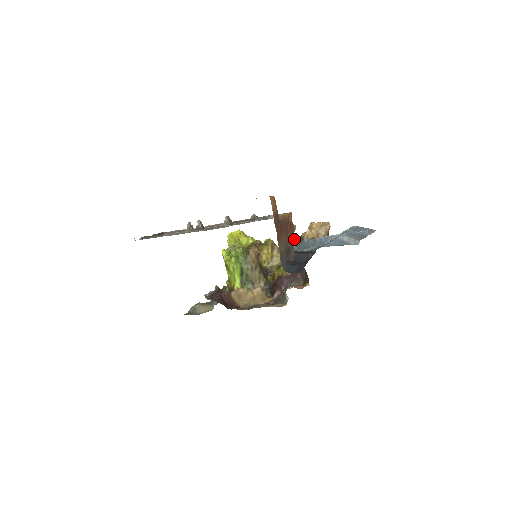
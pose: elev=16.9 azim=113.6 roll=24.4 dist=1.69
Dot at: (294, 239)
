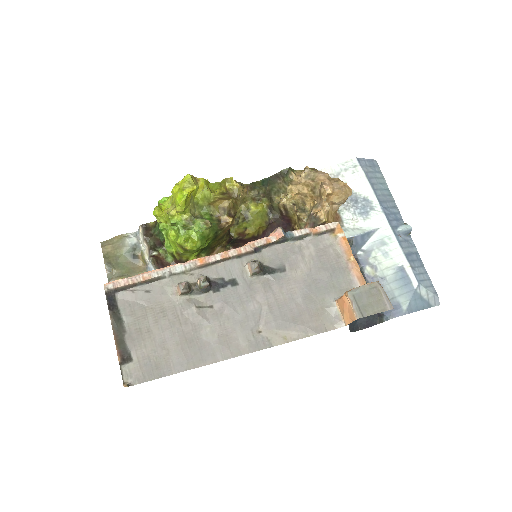
Dot at: occluded
